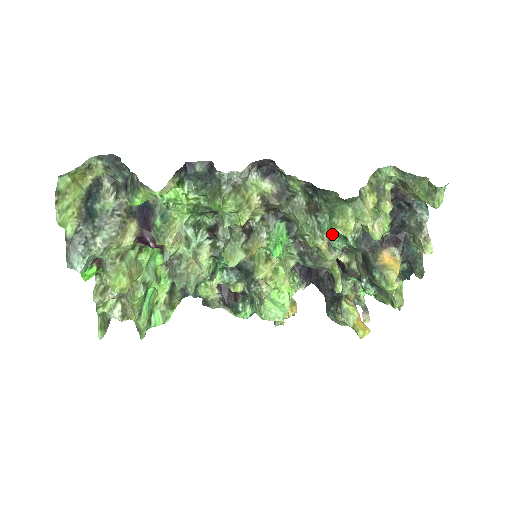
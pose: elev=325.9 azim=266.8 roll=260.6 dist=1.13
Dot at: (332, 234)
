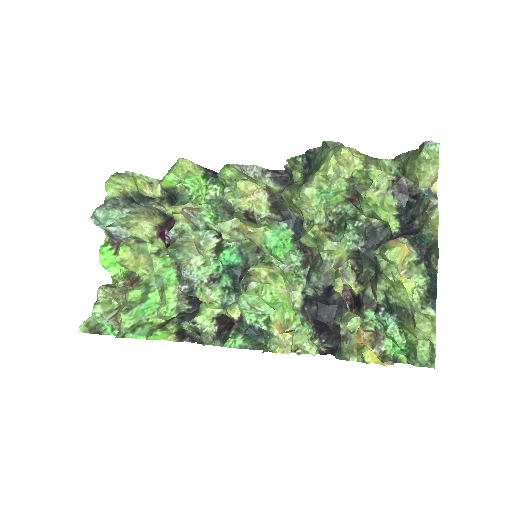
Dot at: (314, 178)
